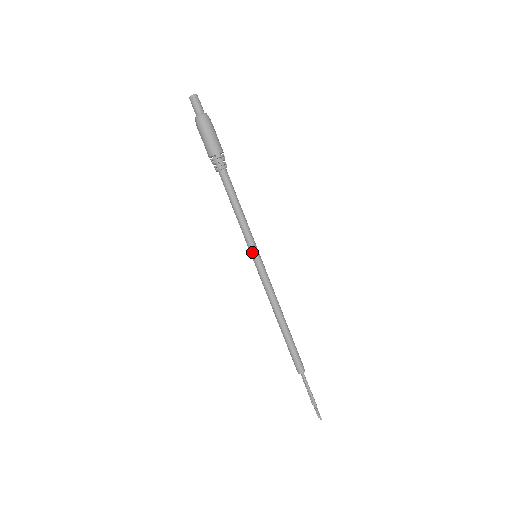
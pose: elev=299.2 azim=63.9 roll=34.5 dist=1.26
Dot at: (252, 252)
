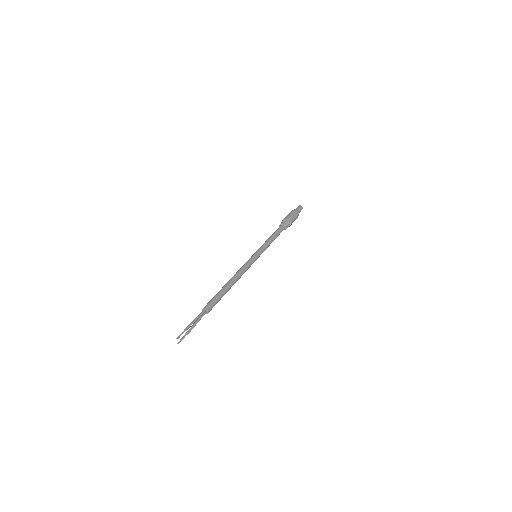
Dot at: (256, 252)
